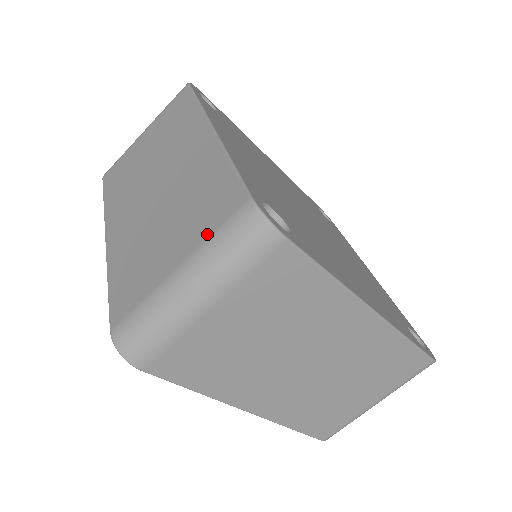
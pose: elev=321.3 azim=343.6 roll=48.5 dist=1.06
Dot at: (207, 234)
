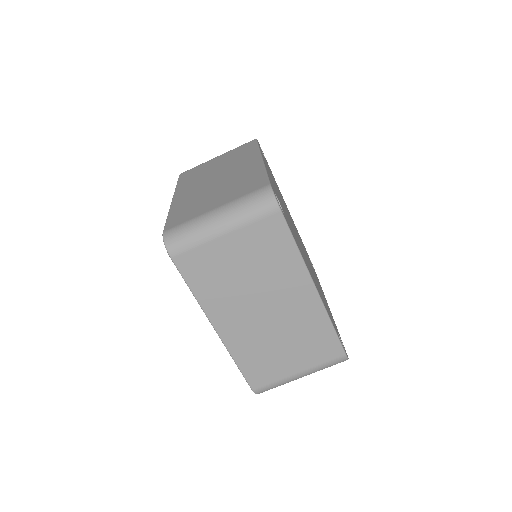
Dot at: (239, 196)
